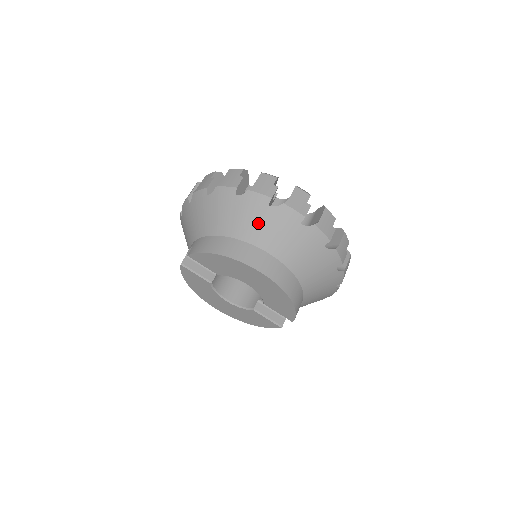
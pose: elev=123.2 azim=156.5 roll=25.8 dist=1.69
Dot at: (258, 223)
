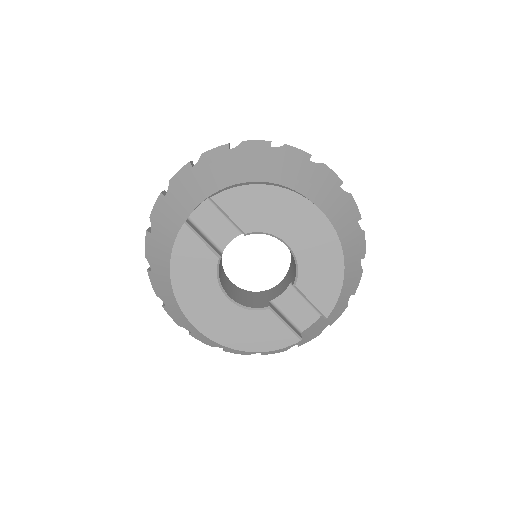
Dot at: (301, 173)
